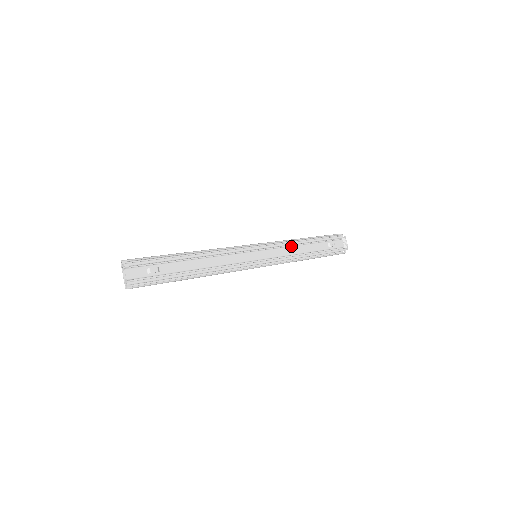
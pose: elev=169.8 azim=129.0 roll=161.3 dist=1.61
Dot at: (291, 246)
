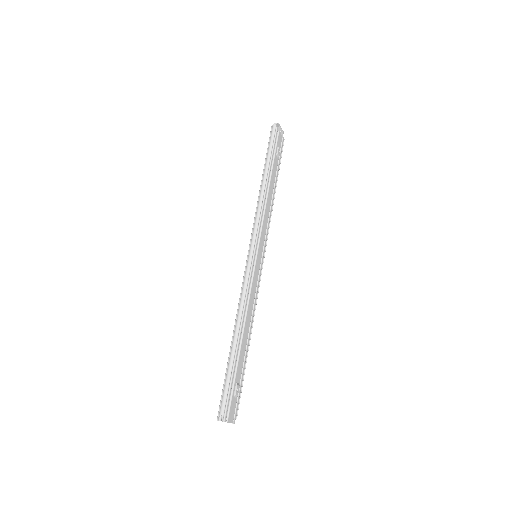
Dot at: (265, 206)
